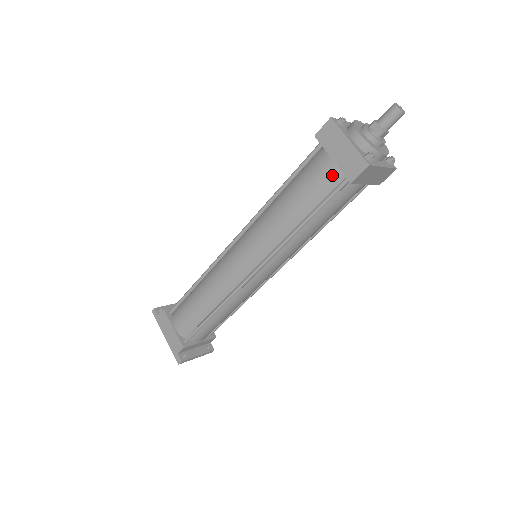
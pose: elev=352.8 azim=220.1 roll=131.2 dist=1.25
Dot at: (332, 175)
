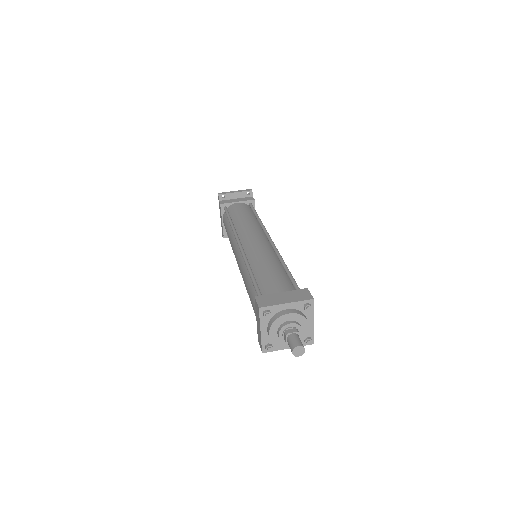
Dot at: occluded
